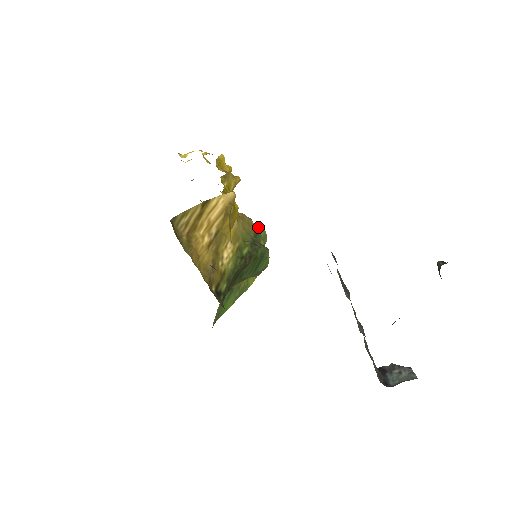
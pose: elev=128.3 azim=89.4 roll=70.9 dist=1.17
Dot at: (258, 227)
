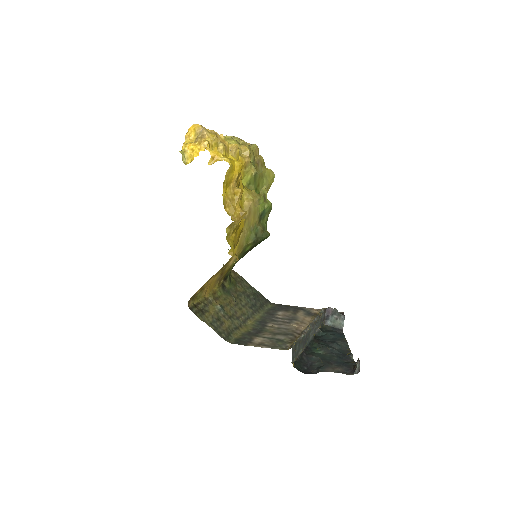
Dot at: (264, 202)
